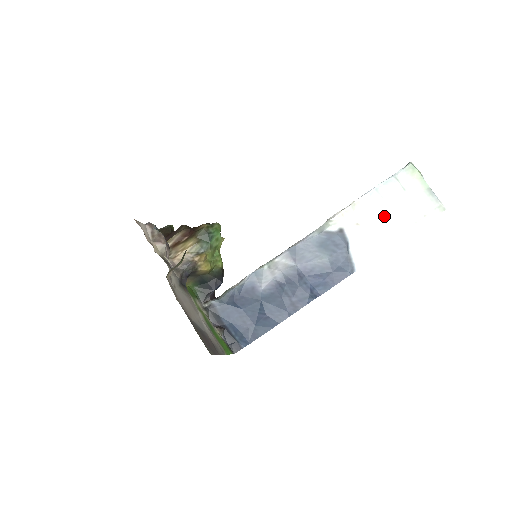
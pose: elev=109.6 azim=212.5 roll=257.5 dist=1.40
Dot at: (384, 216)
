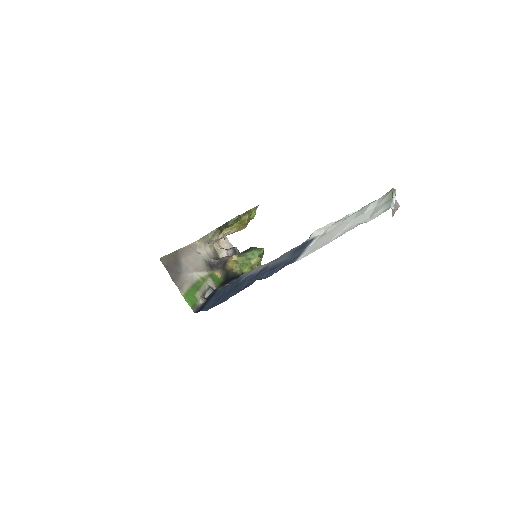
Dot at: (345, 224)
